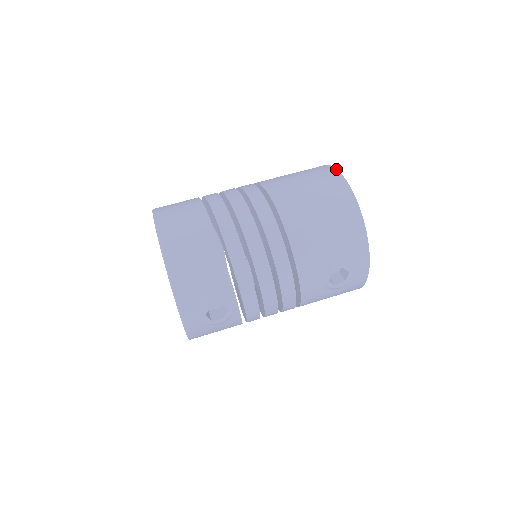
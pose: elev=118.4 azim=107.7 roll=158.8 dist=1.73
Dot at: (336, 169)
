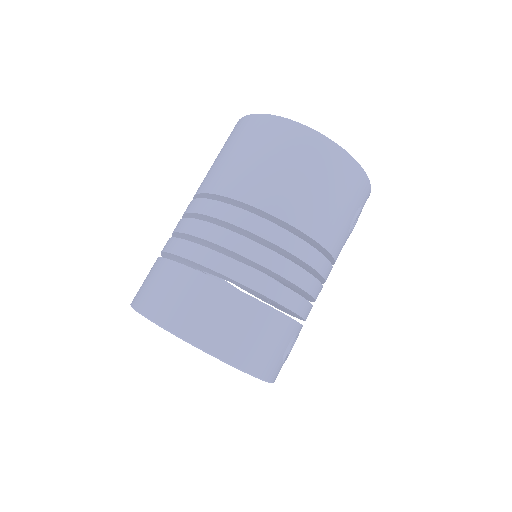
Dot at: (290, 120)
